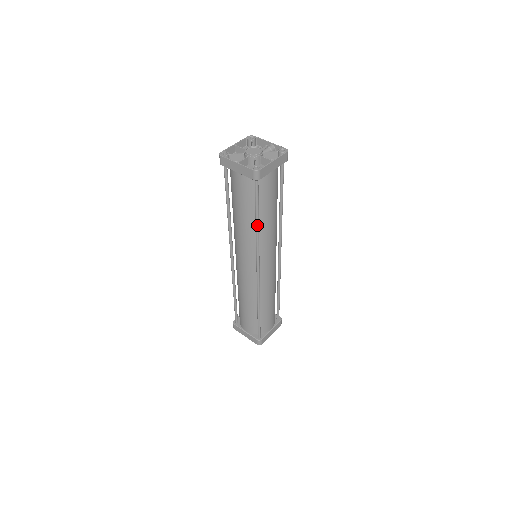
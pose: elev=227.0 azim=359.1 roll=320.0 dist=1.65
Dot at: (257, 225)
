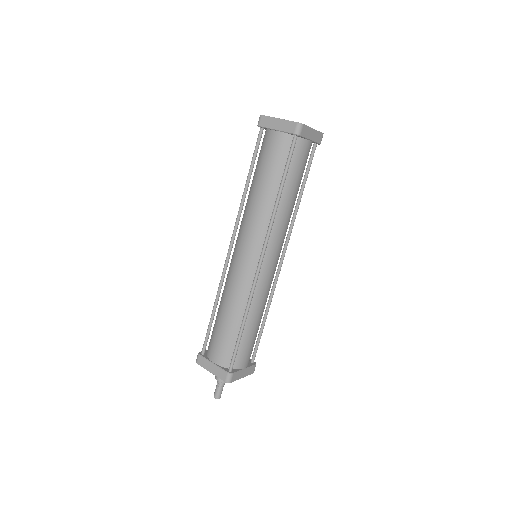
Dot at: (280, 194)
